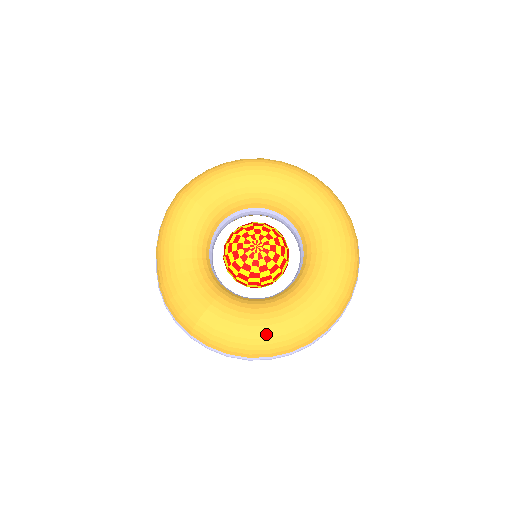
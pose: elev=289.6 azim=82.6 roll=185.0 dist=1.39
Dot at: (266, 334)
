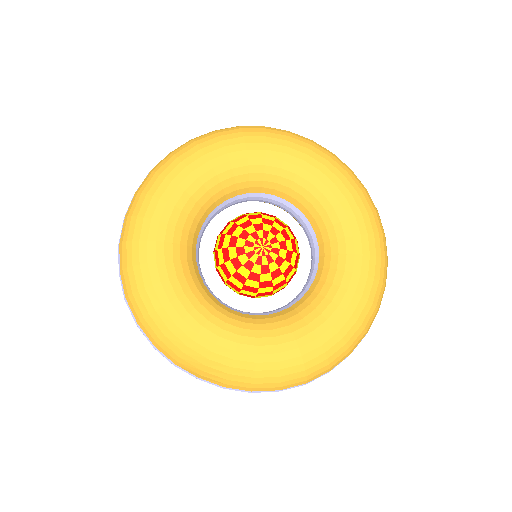
Dot at: (362, 300)
